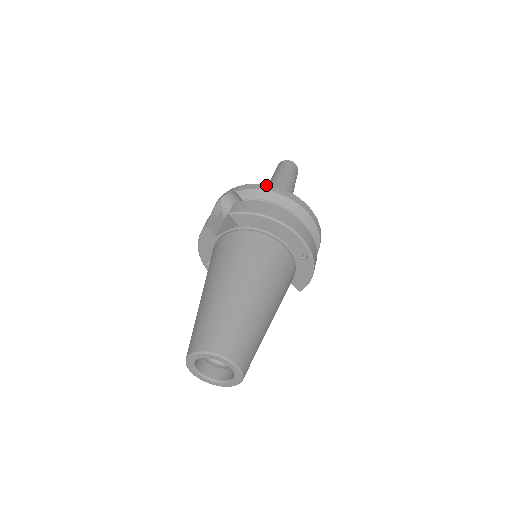
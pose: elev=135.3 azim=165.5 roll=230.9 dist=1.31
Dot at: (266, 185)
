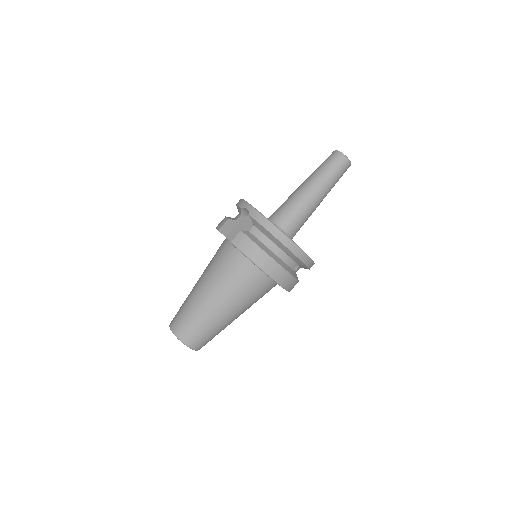
Dot at: (273, 226)
